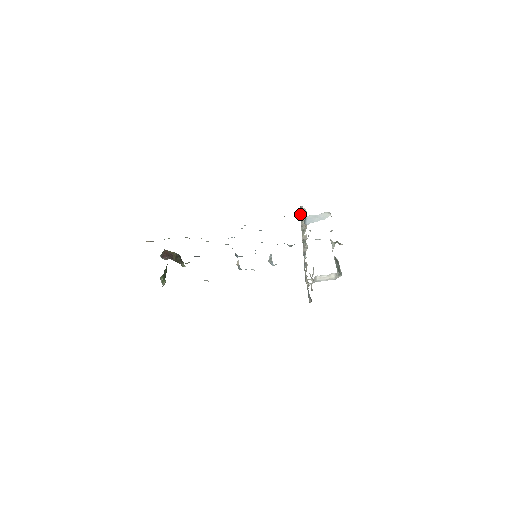
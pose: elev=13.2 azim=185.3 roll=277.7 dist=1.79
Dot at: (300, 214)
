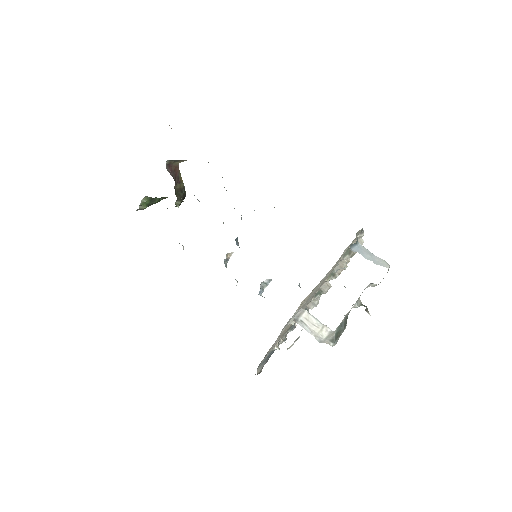
Dot at: occluded
